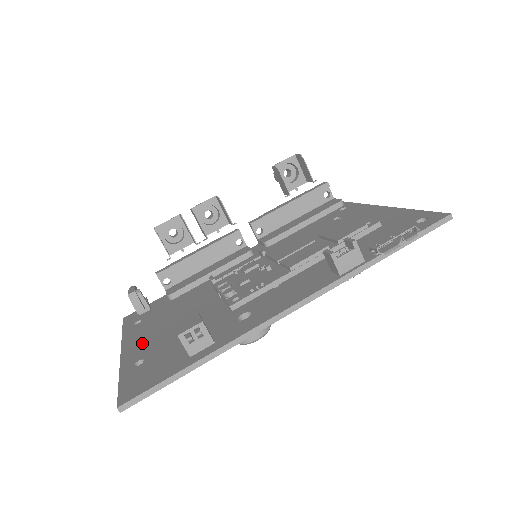
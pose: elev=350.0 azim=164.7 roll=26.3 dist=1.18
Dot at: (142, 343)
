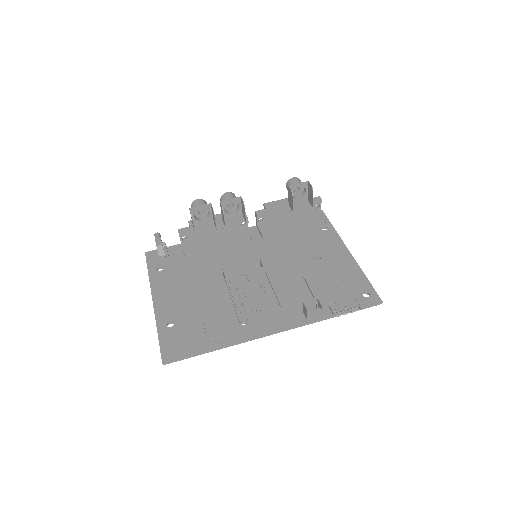
Dot at: (169, 301)
